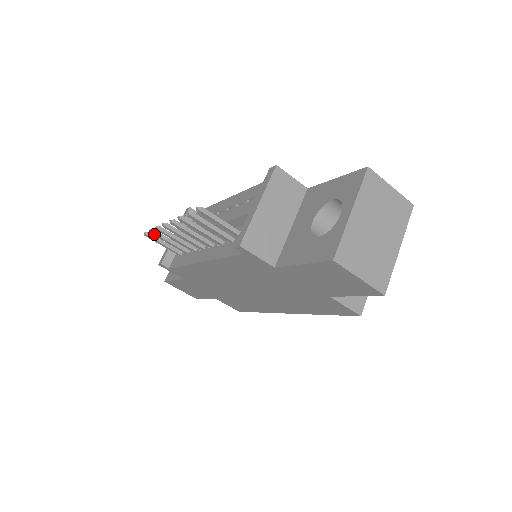
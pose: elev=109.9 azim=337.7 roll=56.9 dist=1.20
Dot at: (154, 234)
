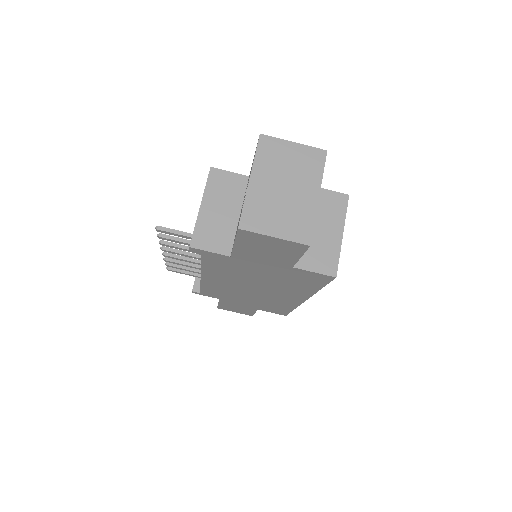
Dot at: (169, 266)
